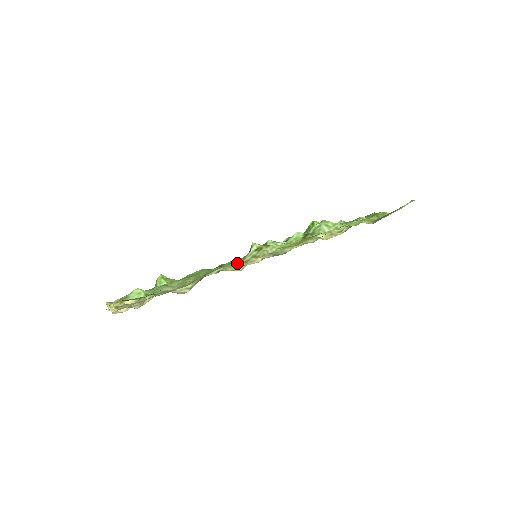
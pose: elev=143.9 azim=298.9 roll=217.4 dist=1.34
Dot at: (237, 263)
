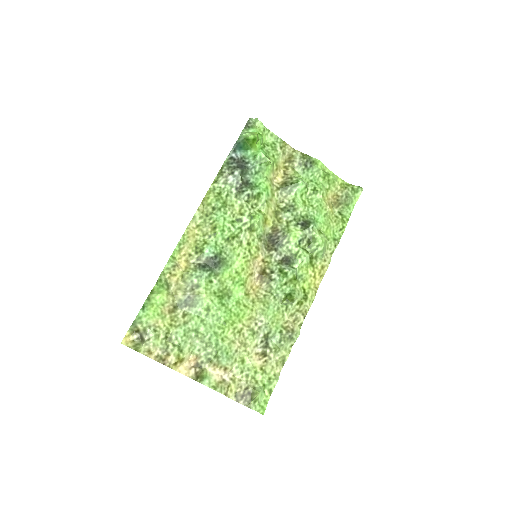
Dot at: (282, 312)
